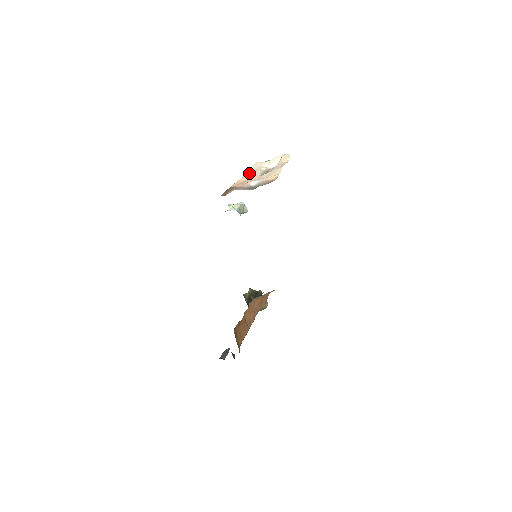
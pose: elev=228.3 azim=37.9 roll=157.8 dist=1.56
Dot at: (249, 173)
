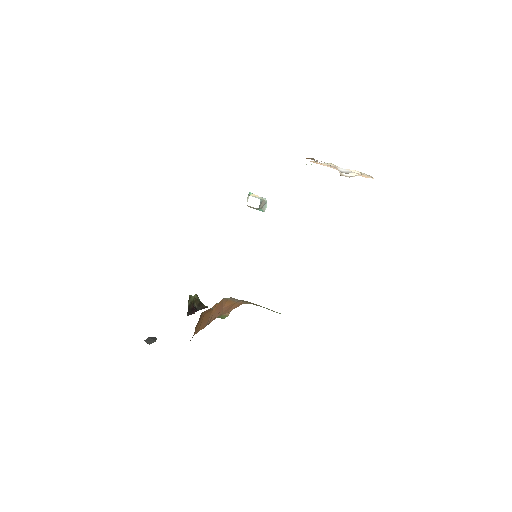
Dot at: occluded
